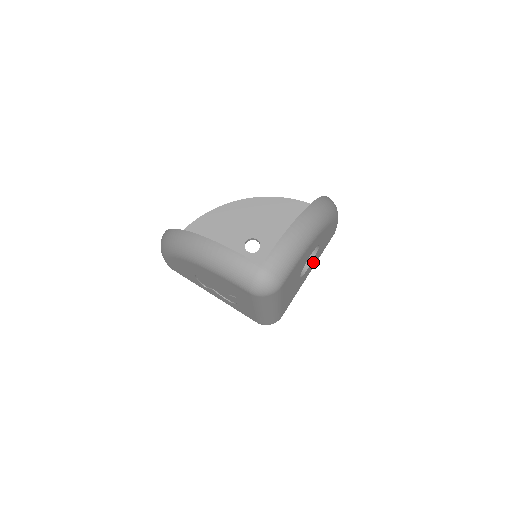
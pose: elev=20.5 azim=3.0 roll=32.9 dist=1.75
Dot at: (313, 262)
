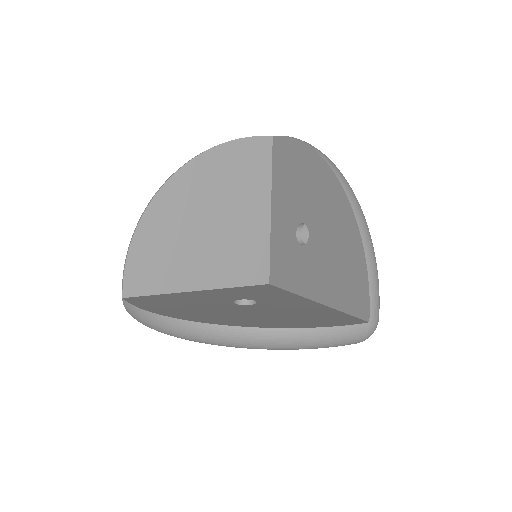
Dot at: occluded
